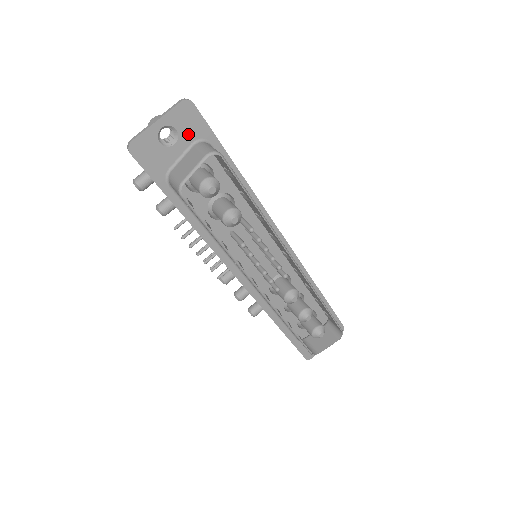
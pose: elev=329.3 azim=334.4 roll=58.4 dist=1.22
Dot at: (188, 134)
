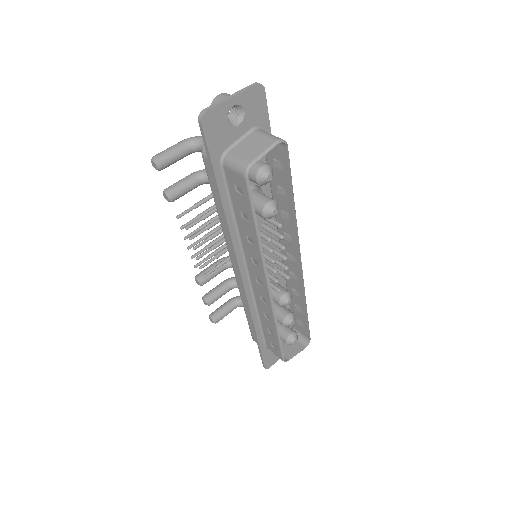
Dot at: (251, 118)
